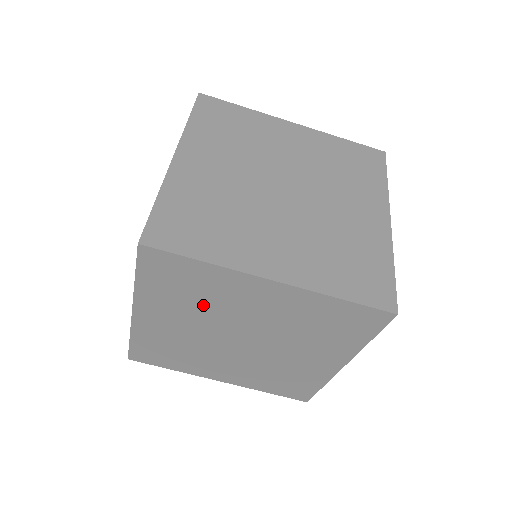
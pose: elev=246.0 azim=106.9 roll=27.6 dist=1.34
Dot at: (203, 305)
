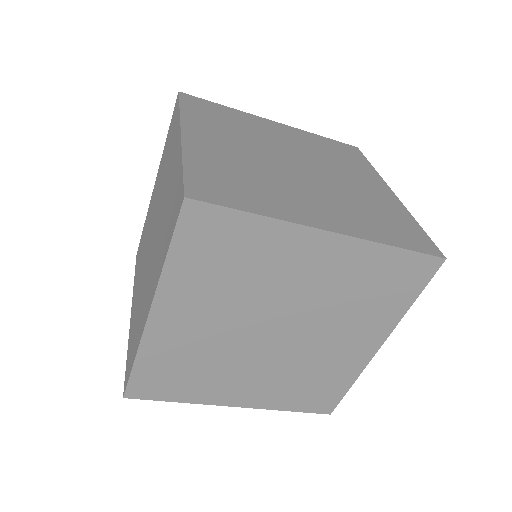
Dot at: (242, 284)
